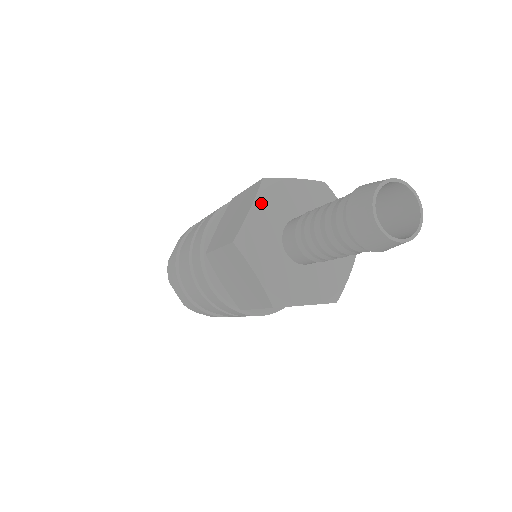
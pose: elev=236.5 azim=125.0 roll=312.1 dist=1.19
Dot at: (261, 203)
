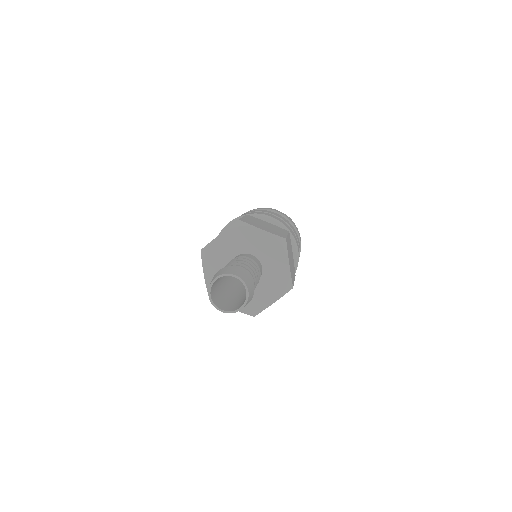
Dot at: (208, 268)
